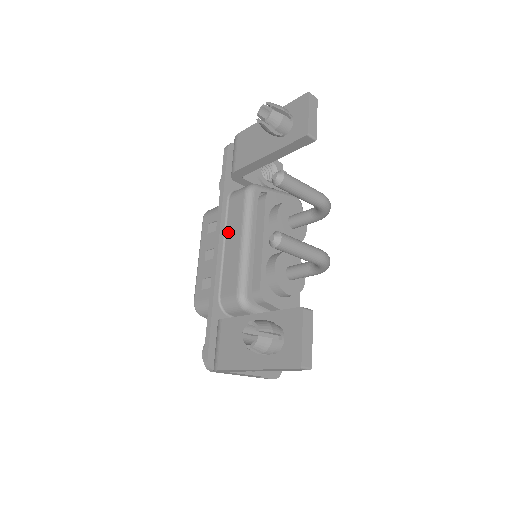
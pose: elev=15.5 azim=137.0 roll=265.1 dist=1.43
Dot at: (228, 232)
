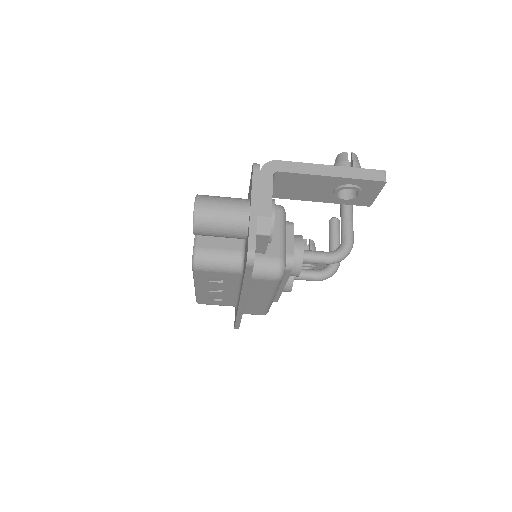
Dot at: occluded
